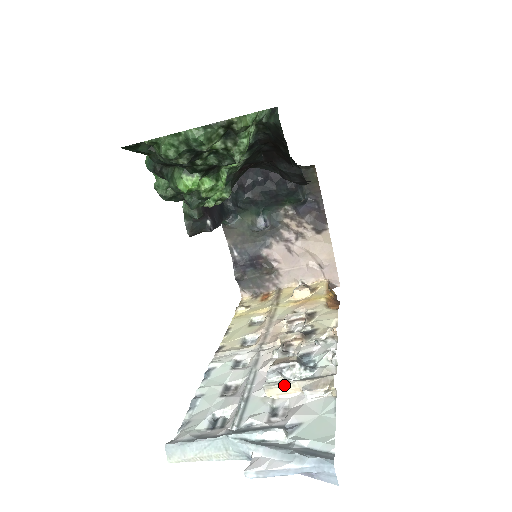
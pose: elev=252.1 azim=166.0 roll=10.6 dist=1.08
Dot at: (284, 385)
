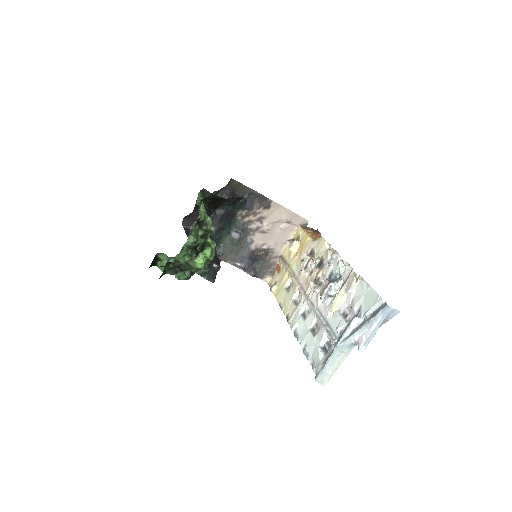
Dot at: (336, 299)
